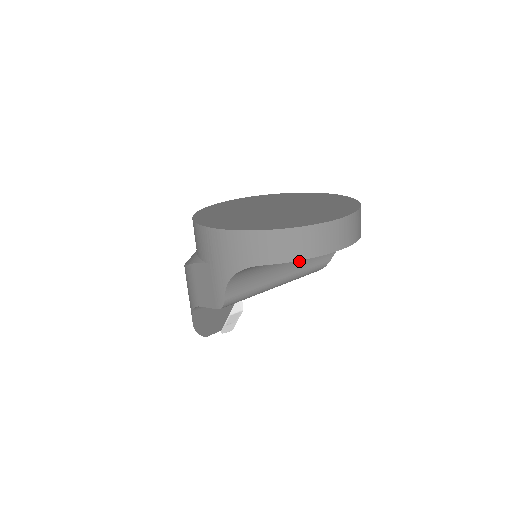
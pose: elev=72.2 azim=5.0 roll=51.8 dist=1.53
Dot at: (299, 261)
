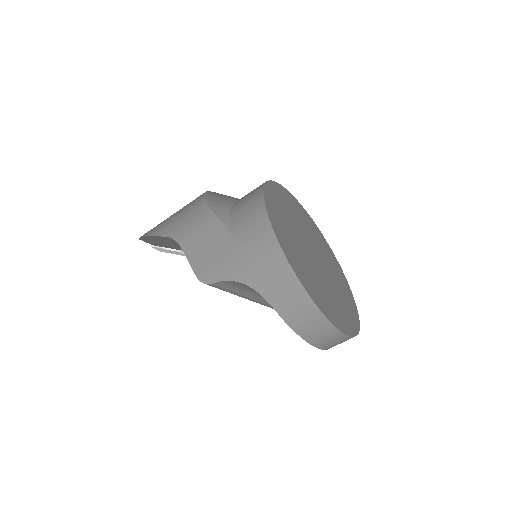
Dot at: occluded
